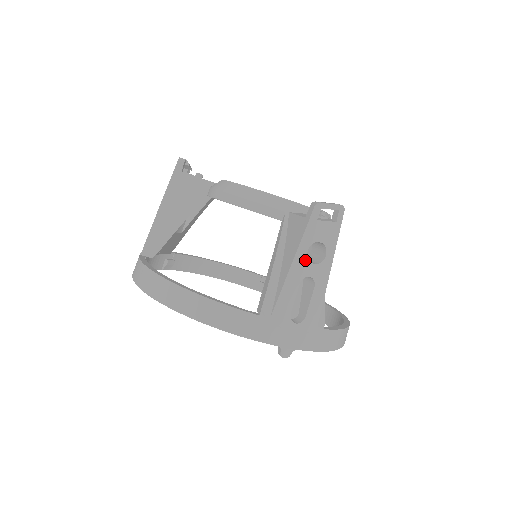
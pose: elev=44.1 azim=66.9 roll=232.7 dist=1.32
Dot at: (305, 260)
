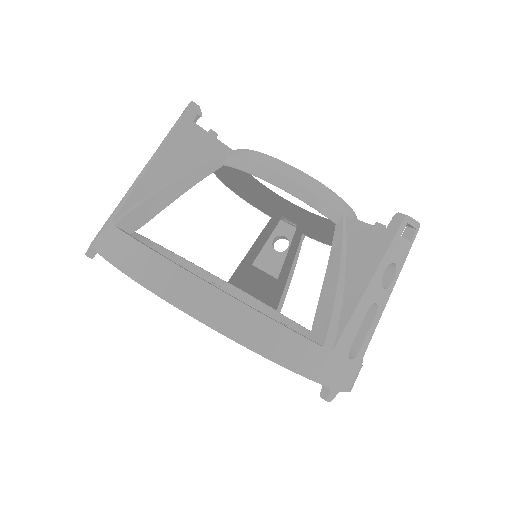
Dot at: (379, 282)
